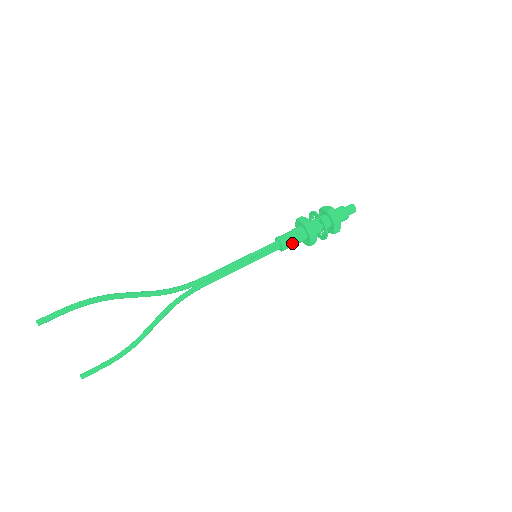
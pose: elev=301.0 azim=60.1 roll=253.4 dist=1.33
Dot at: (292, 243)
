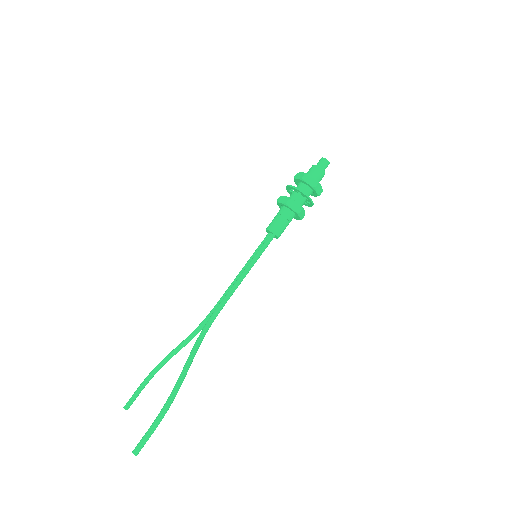
Dot at: (284, 229)
